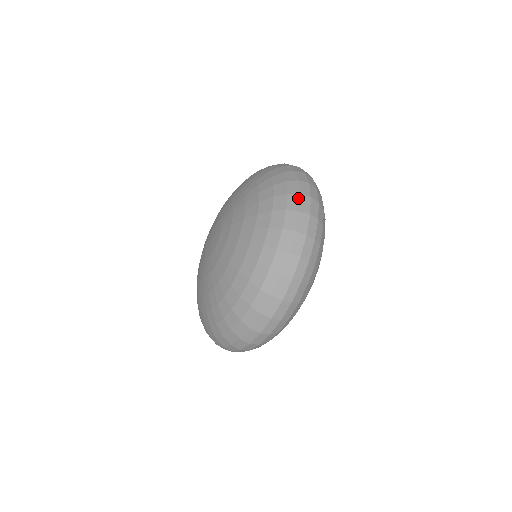
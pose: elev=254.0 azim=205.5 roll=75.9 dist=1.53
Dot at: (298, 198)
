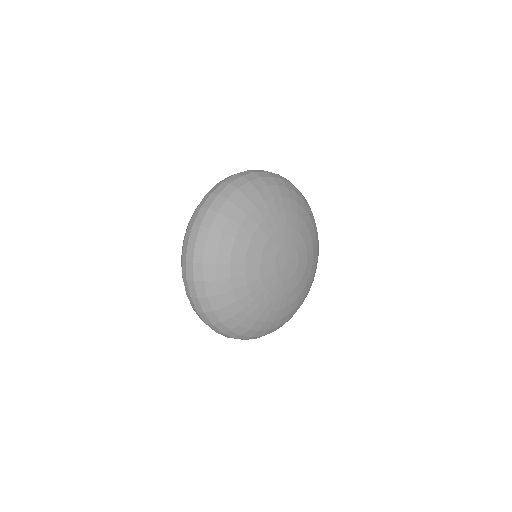
Dot at: (194, 212)
